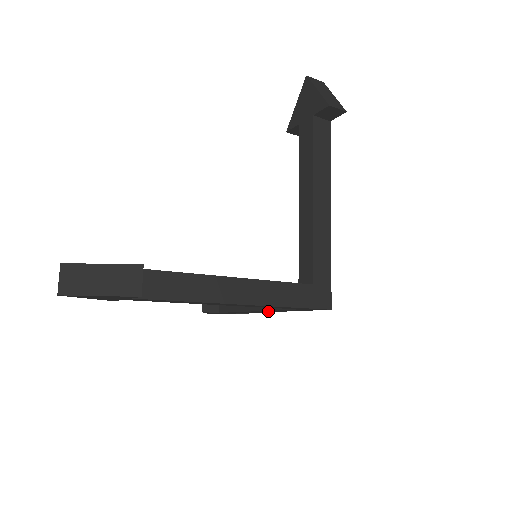
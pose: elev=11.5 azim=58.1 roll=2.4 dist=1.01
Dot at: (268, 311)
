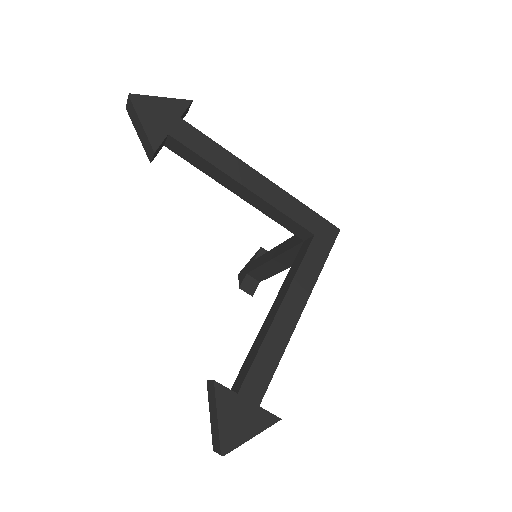
Dot at: (295, 300)
